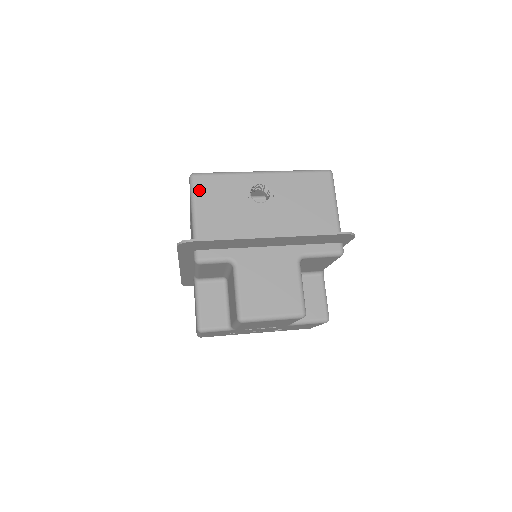
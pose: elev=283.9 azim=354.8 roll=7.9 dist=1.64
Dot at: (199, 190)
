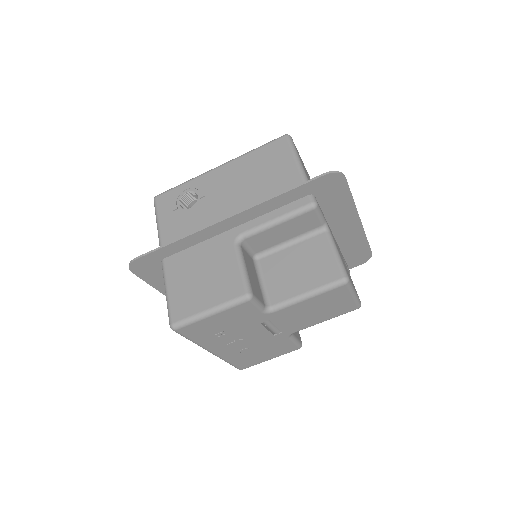
Dot at: occluded
